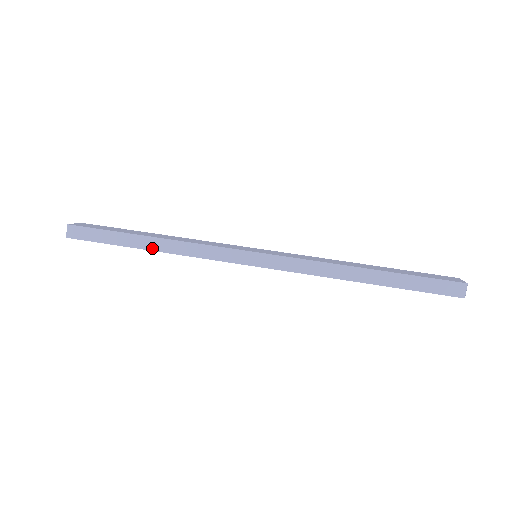
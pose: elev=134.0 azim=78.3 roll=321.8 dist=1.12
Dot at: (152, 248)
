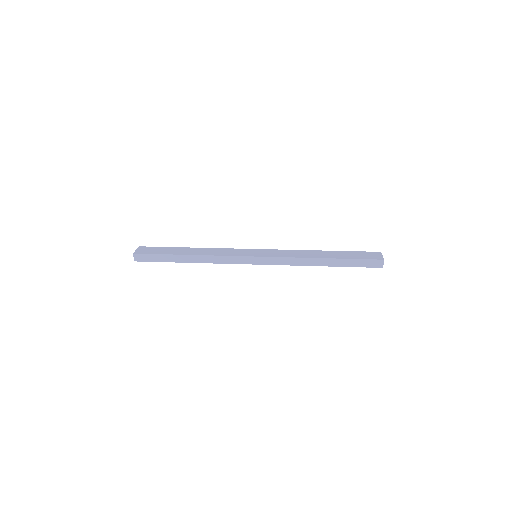
Dot at: (191, 261)
